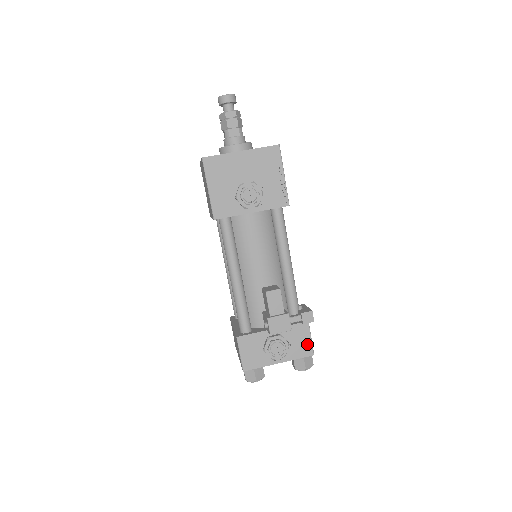
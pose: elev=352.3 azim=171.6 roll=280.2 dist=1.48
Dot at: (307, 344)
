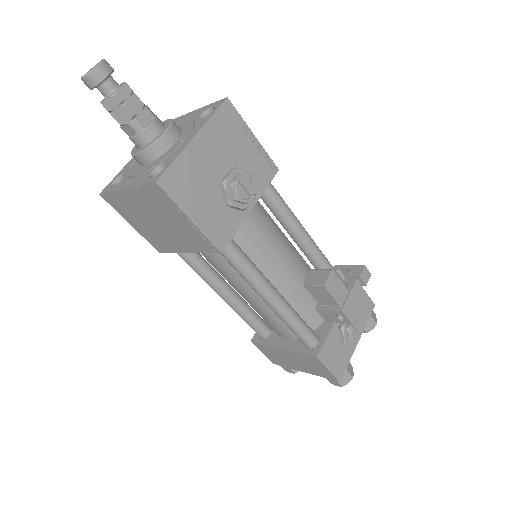
Dot at: (366, 301)
